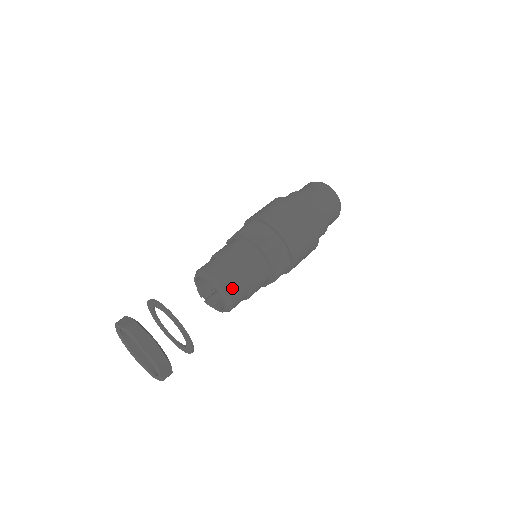
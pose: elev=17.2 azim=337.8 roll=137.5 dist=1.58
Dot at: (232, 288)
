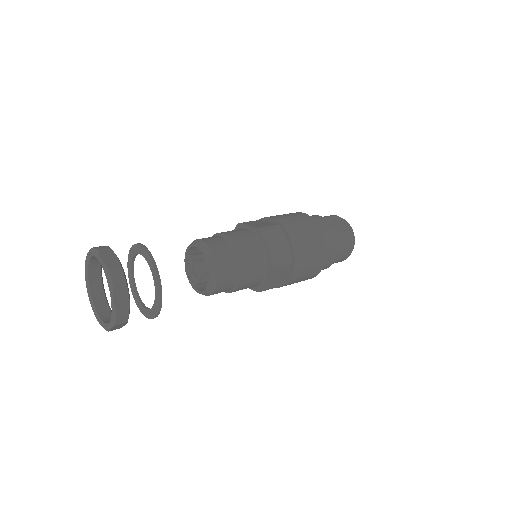
Dot at: (219, 253)
